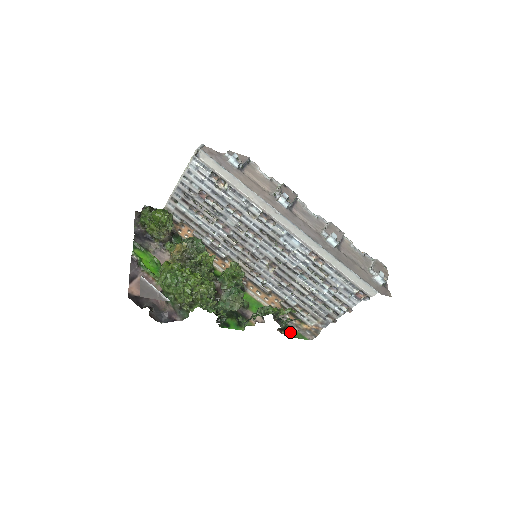
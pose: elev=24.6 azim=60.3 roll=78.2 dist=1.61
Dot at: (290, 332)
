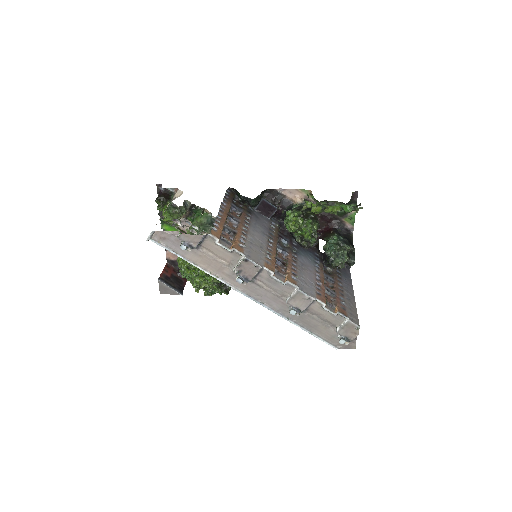
Dot at: occluded
